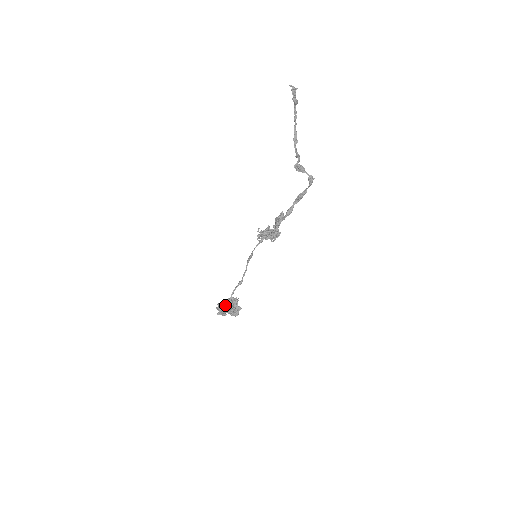
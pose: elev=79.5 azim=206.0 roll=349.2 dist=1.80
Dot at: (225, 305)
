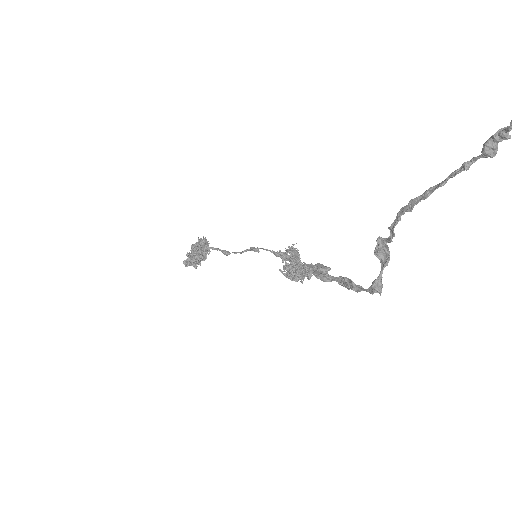
Dot at: occluded
